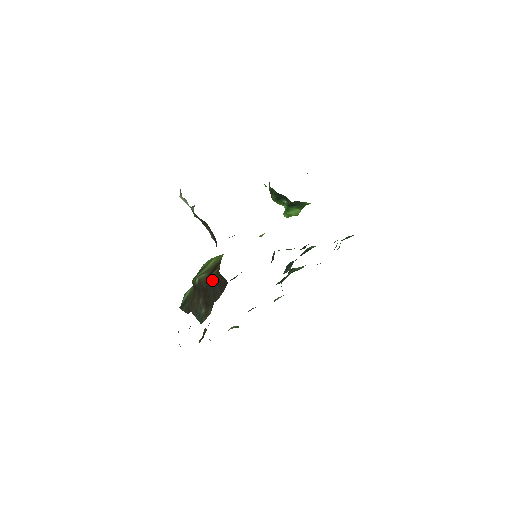
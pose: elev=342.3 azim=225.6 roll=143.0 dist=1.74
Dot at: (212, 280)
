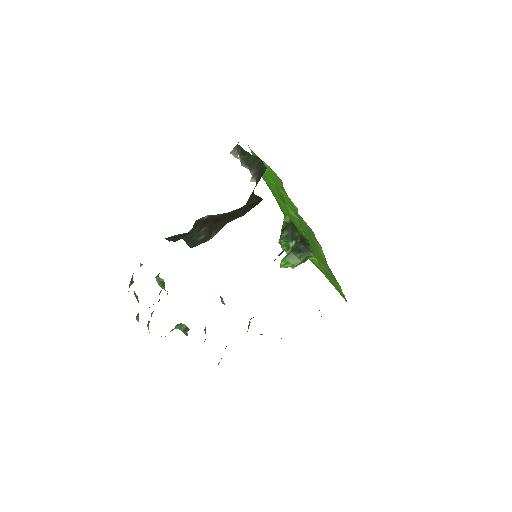
Dot at: (230, 213)
